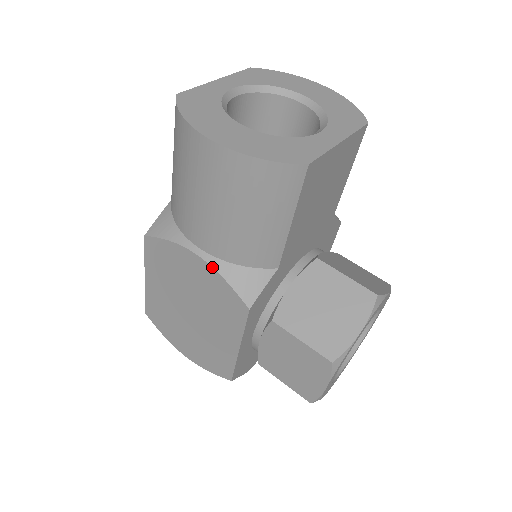
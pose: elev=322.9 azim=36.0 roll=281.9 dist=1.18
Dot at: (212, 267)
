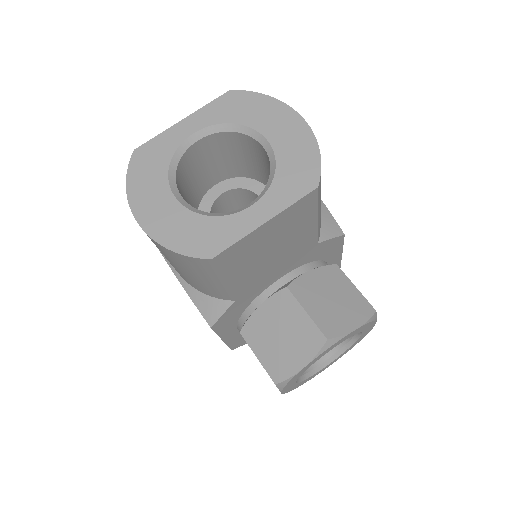
Dot at: occluded
